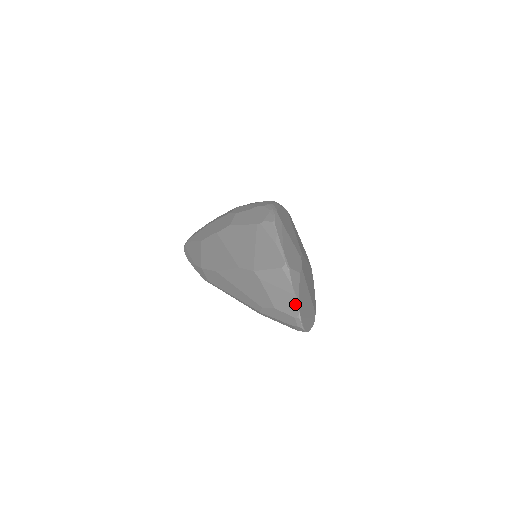
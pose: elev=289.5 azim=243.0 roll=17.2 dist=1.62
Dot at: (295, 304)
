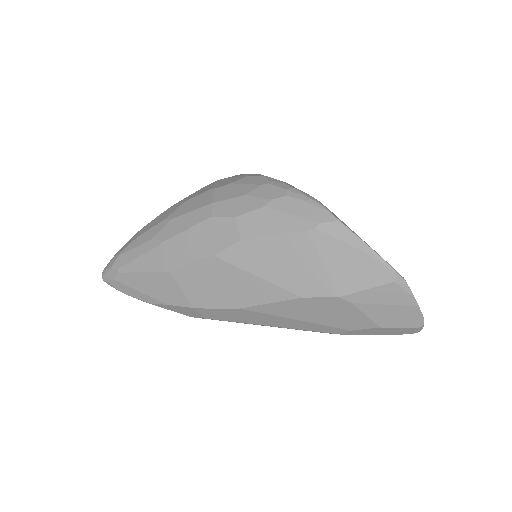
Dot at: (419, 315)
